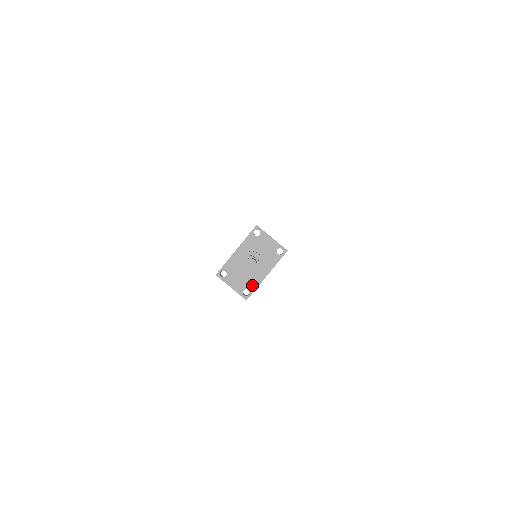
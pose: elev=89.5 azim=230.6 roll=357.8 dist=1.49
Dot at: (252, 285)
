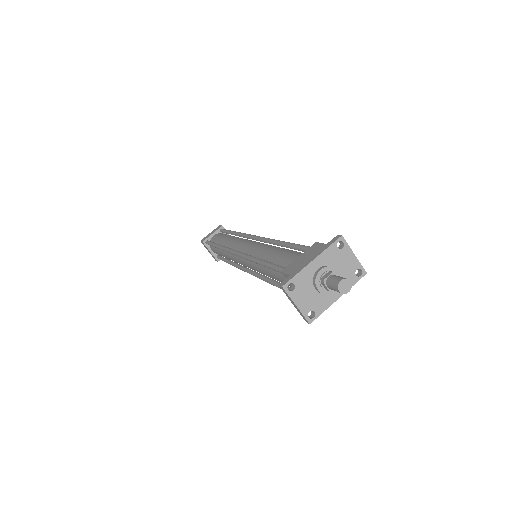
Dot at: (320, 307)
